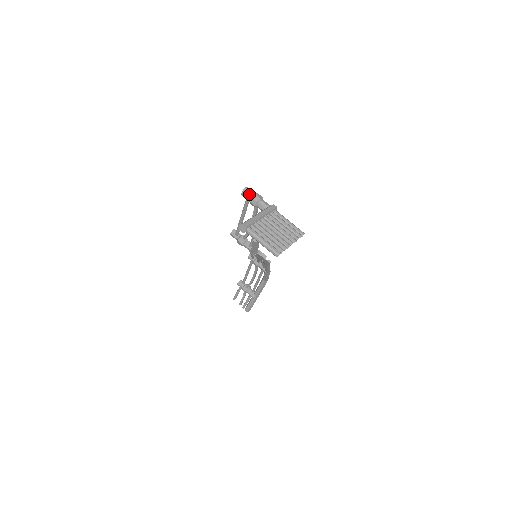
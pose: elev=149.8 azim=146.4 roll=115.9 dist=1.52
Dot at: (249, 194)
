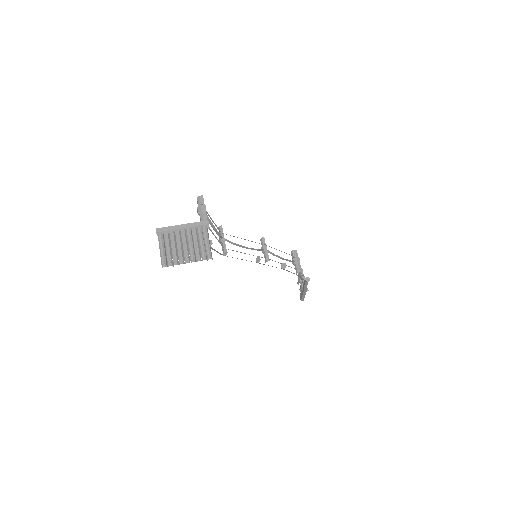
Dot at: (198, 203)
